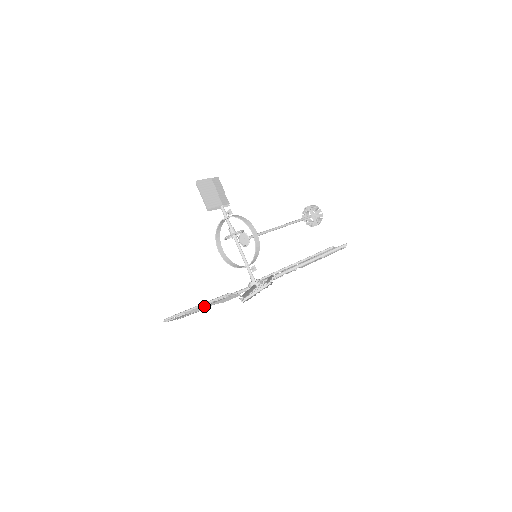
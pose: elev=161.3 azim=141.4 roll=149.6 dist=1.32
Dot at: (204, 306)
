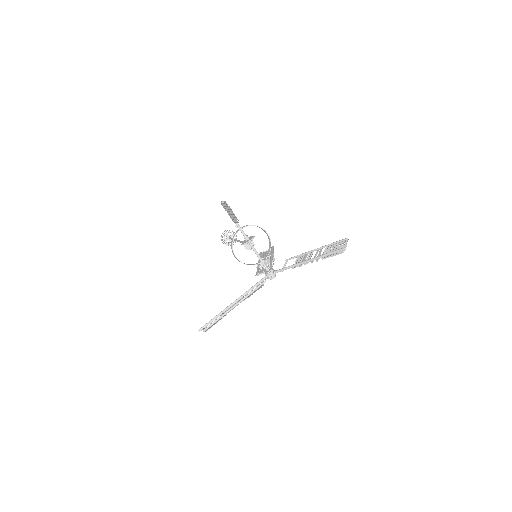
Dot at: (241, 302)
